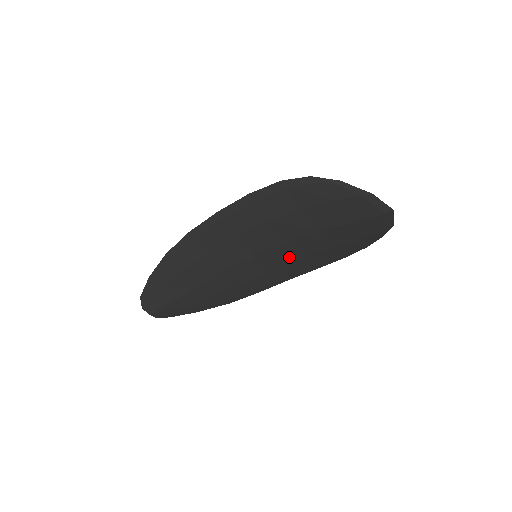
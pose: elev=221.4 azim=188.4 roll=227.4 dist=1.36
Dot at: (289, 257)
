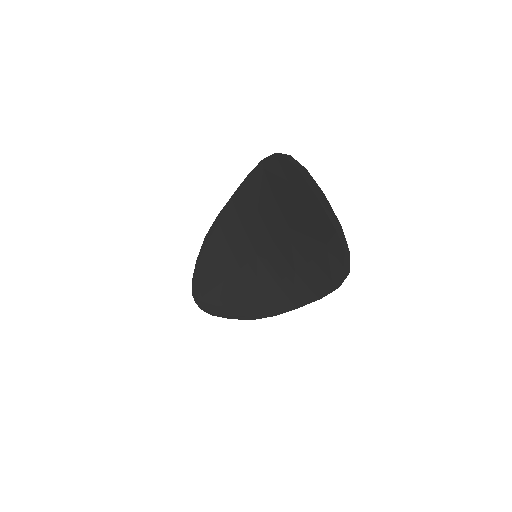
Dot at: (283, 267)
